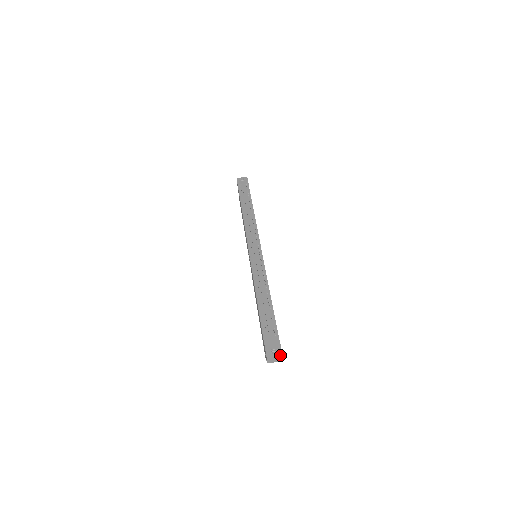
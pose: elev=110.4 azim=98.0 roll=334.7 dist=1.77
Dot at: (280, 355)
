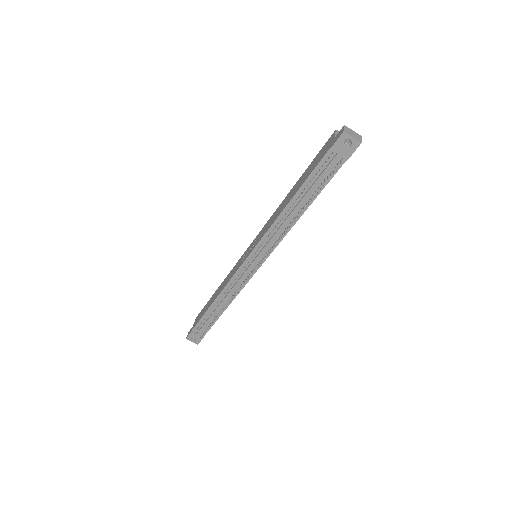
Dot at: occluded
